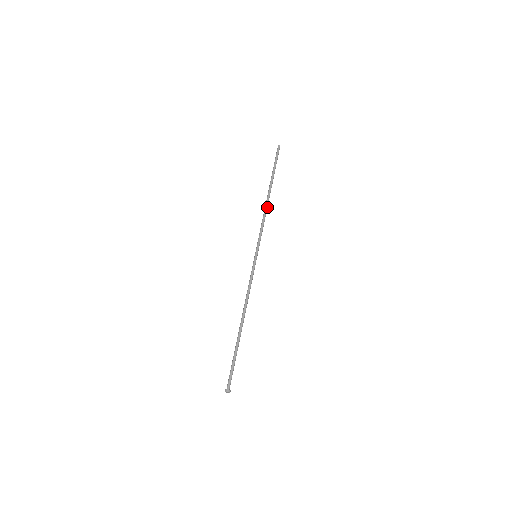
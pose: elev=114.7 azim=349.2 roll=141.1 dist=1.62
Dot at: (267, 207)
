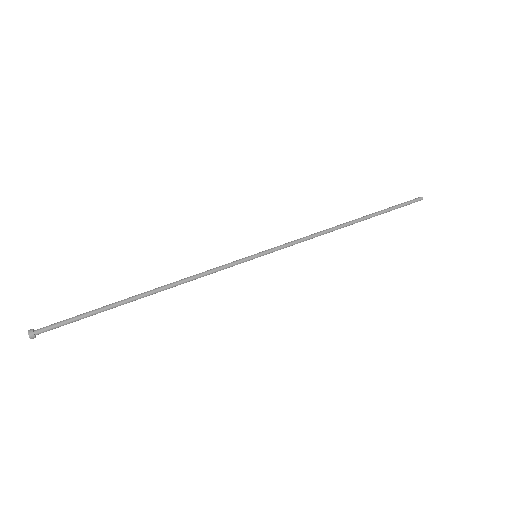
Dot at: (332, 231)
